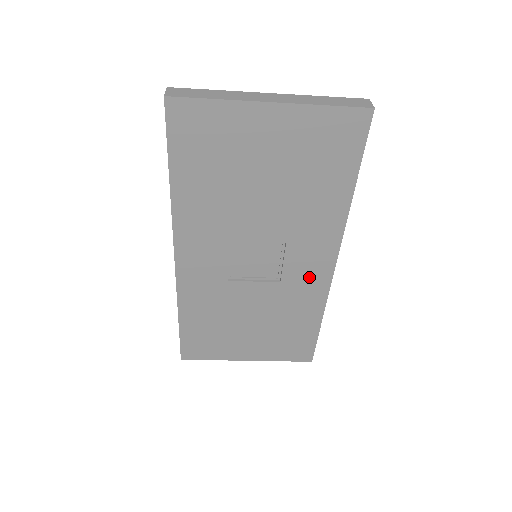
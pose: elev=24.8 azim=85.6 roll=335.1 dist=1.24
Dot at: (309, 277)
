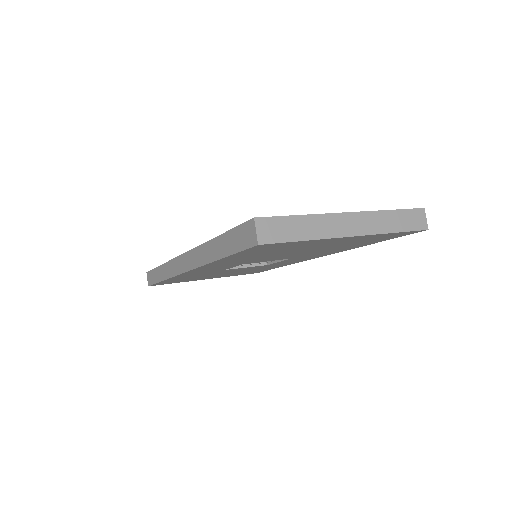
Dot at: (292, 261)
